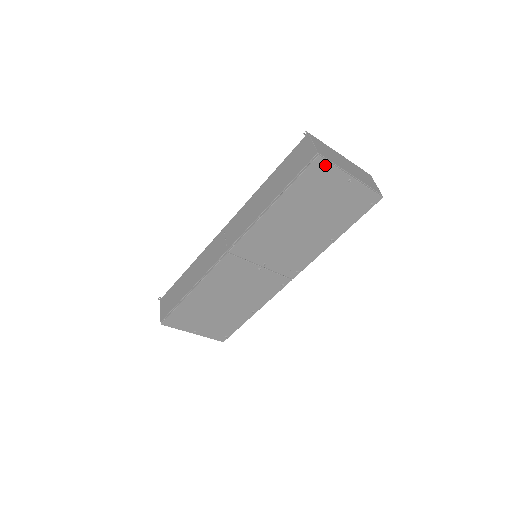
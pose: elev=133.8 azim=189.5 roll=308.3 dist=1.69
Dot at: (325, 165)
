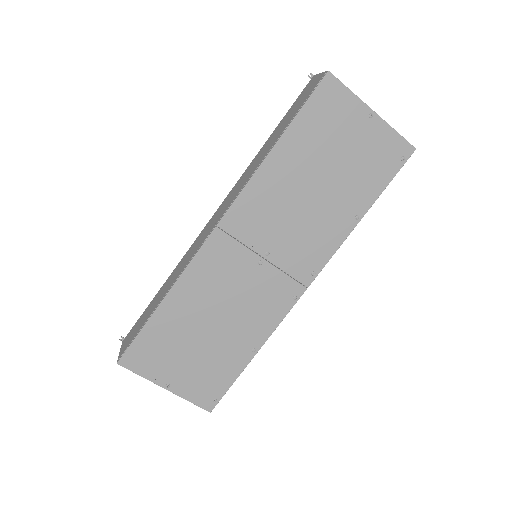
Dot at: (338, 88)
